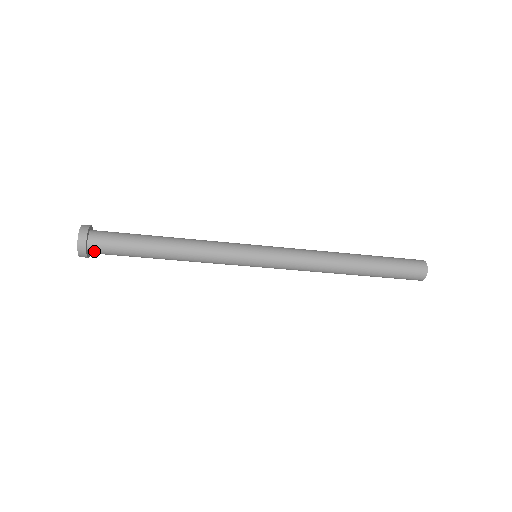
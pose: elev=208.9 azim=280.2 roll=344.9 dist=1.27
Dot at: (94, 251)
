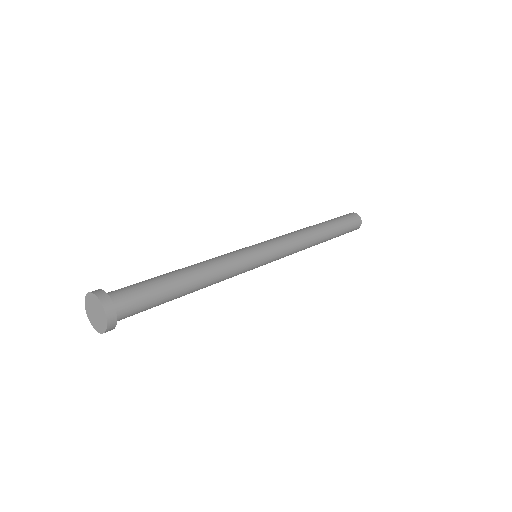
Dot at: occluded
